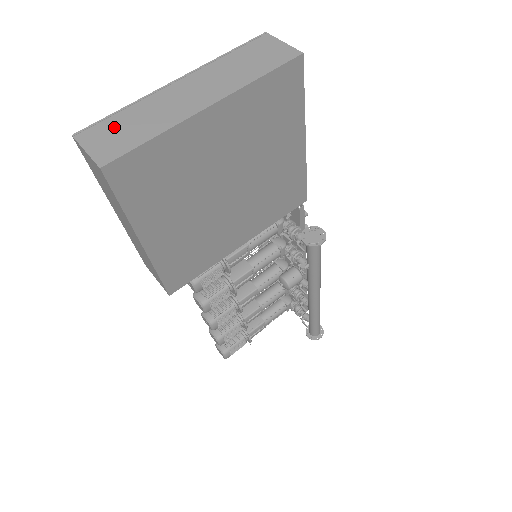
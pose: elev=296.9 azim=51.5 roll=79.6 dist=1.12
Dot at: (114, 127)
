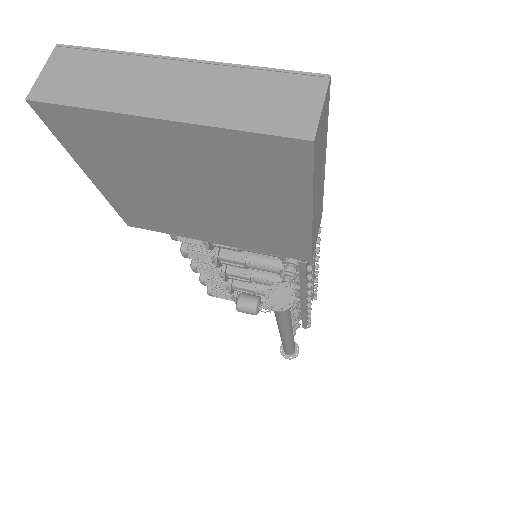
Dot at: (84, 66)
